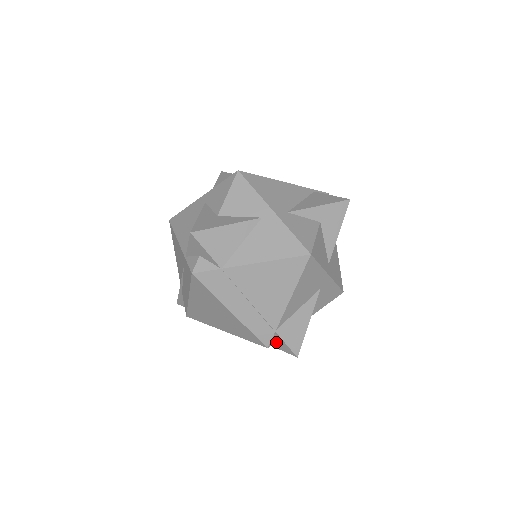
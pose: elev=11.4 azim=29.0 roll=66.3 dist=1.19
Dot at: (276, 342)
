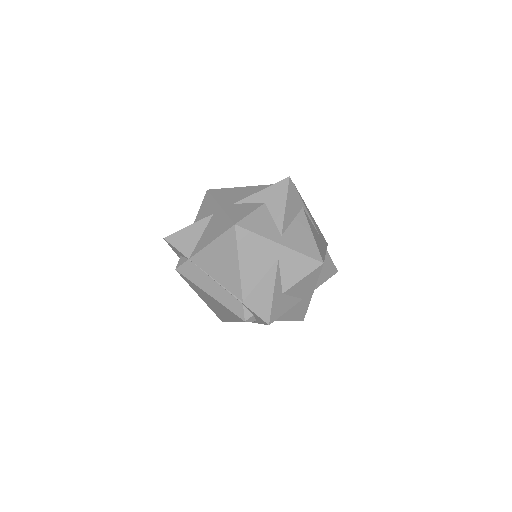
Dot at: (254, 316)
